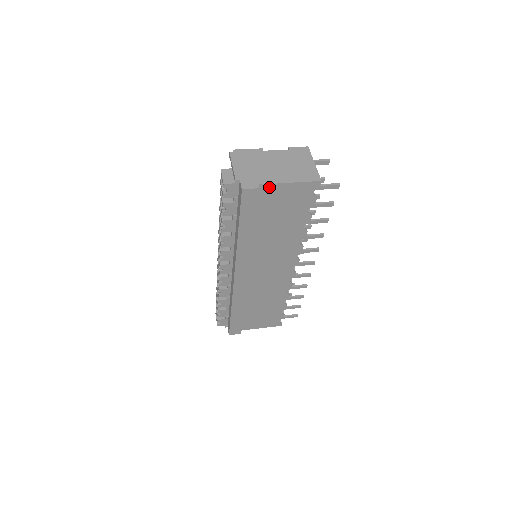
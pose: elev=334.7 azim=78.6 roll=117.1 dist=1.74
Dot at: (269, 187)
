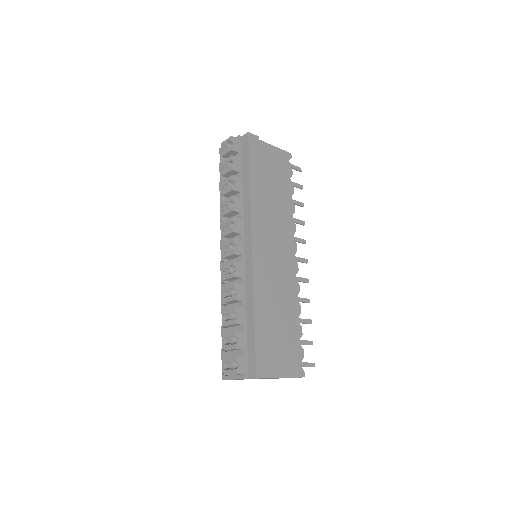
Dot at: (262, 144)
